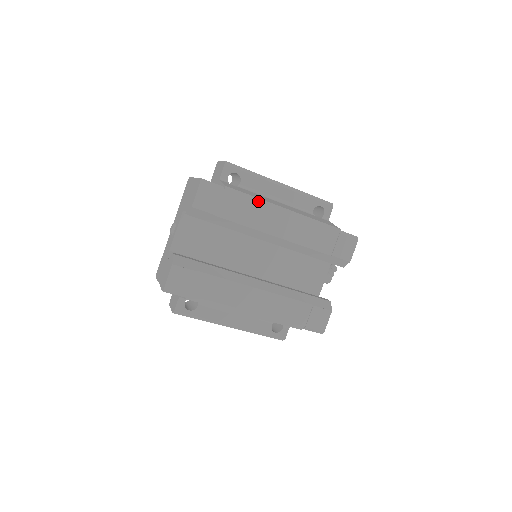
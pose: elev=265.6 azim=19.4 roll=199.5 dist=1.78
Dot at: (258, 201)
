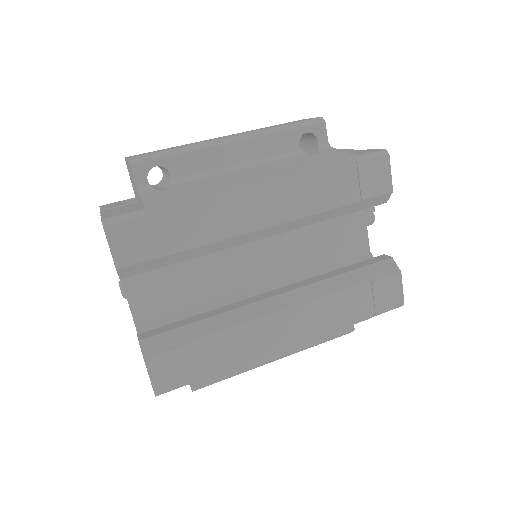
Dot at: (209, 196)
